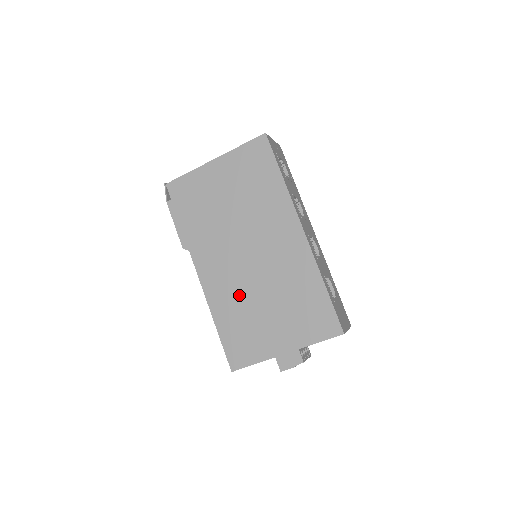
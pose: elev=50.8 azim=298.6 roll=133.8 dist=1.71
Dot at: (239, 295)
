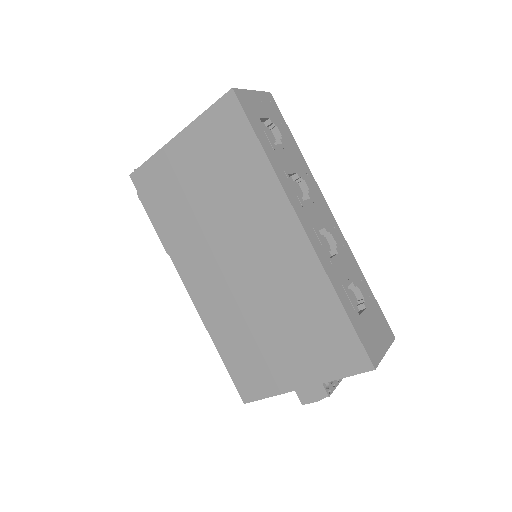
Dot at: (237, 314)
